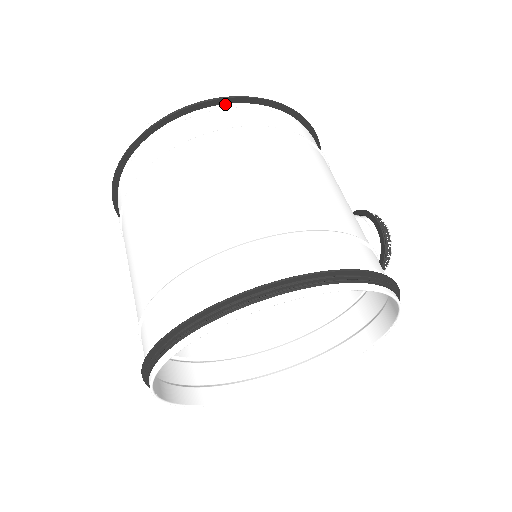
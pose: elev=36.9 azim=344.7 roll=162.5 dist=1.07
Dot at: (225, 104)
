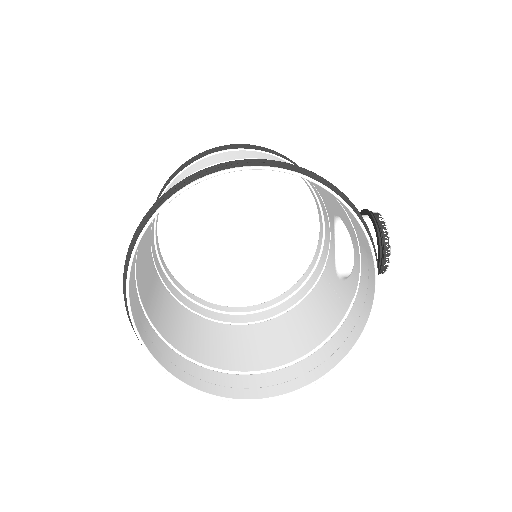
Dot at: occluded
